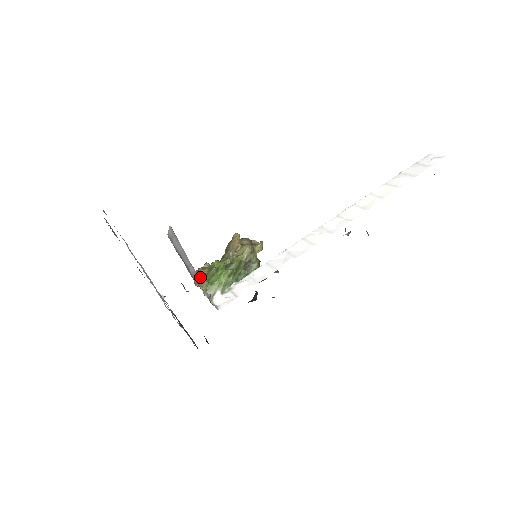
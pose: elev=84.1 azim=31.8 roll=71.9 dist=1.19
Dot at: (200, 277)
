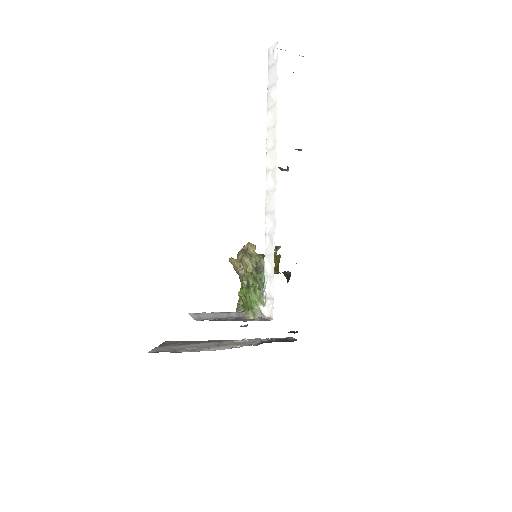
Dot at: (243, 310)
